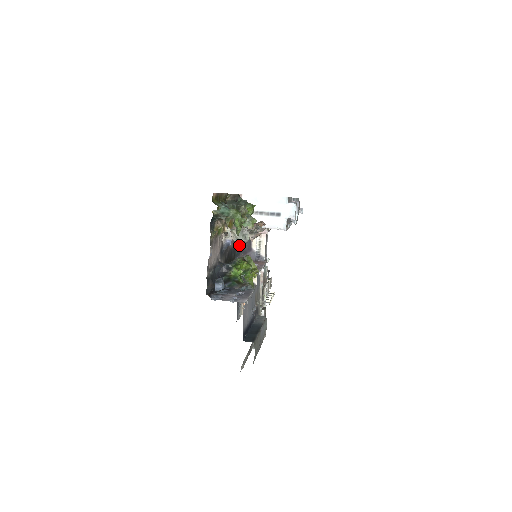
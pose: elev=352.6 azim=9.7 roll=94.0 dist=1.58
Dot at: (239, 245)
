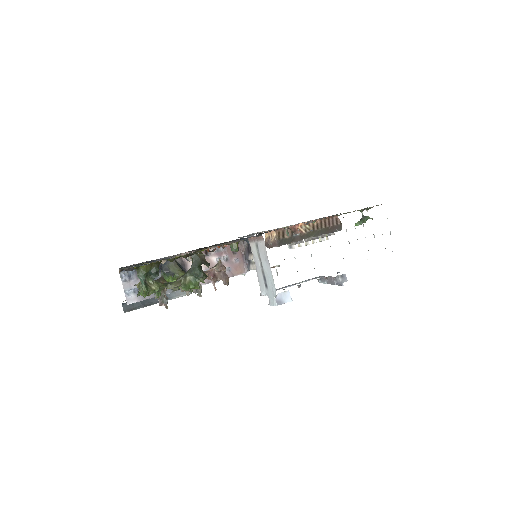
Dot at: (247, 240)
